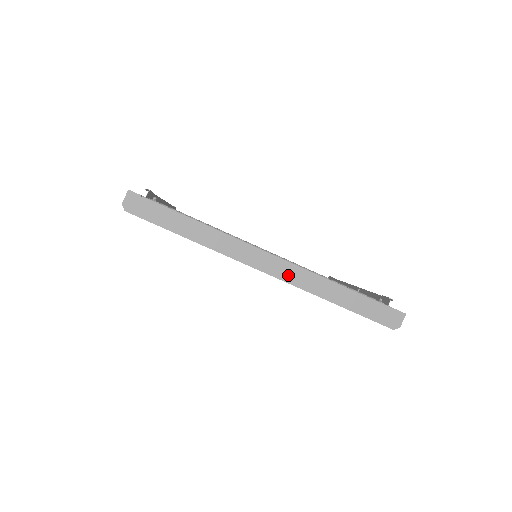
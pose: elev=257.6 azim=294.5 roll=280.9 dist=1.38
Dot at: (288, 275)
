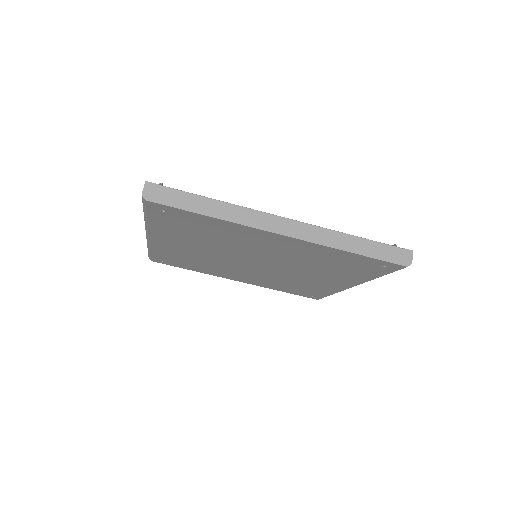
Dot at: (305, 234)
